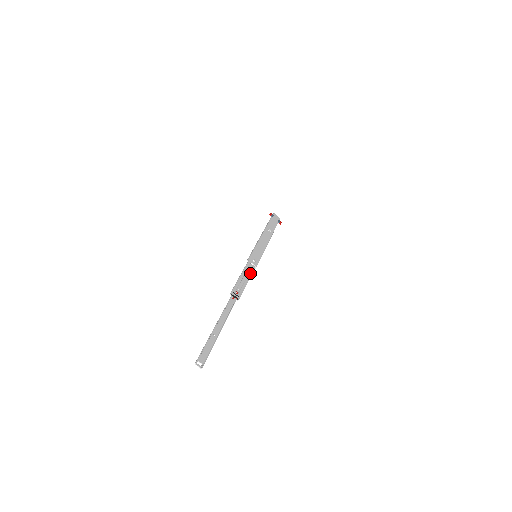
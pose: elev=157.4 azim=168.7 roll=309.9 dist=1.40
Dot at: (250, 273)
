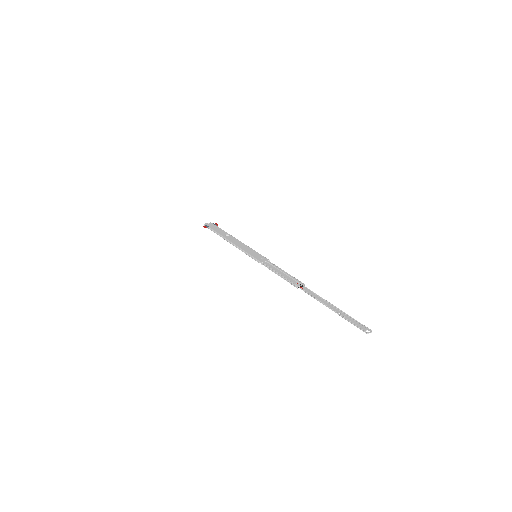
Dot at: (276, 267)
